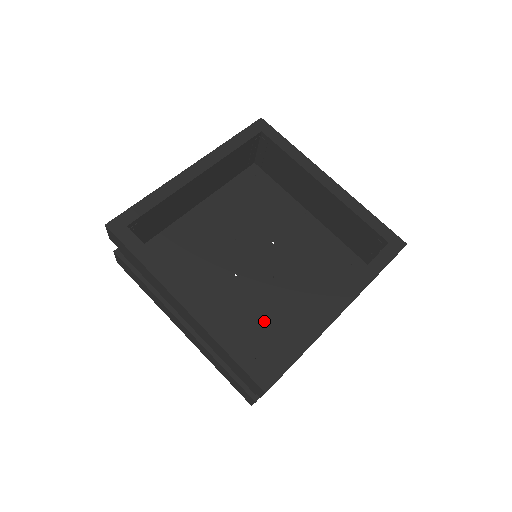
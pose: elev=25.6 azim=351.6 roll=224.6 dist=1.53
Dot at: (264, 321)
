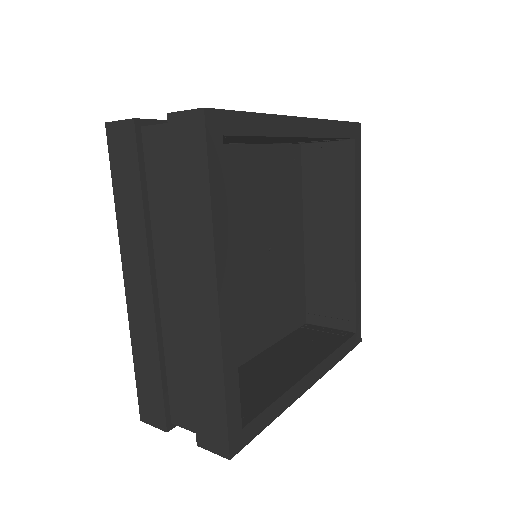
Dot at: occluded
